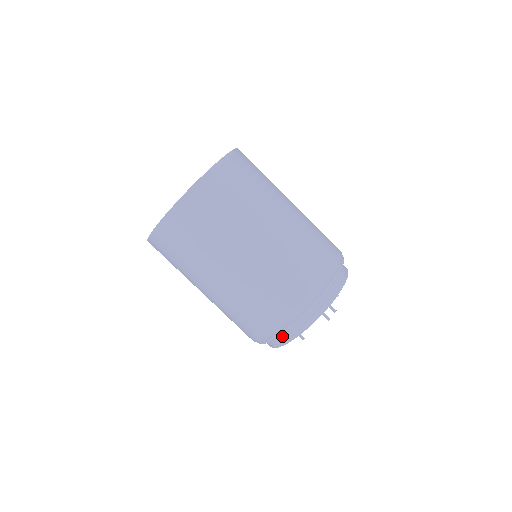
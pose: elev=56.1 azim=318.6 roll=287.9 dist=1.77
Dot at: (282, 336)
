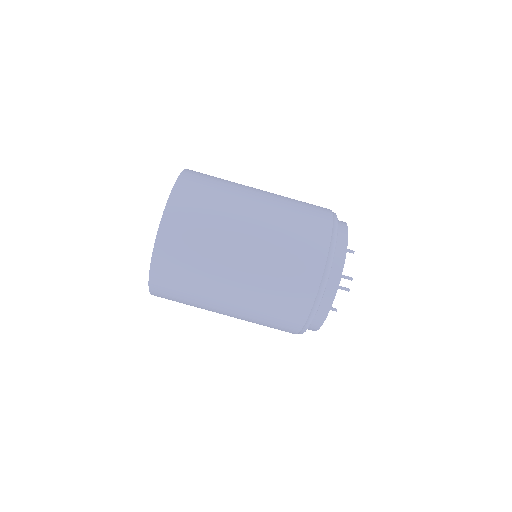
Dot at: (309, 327)
